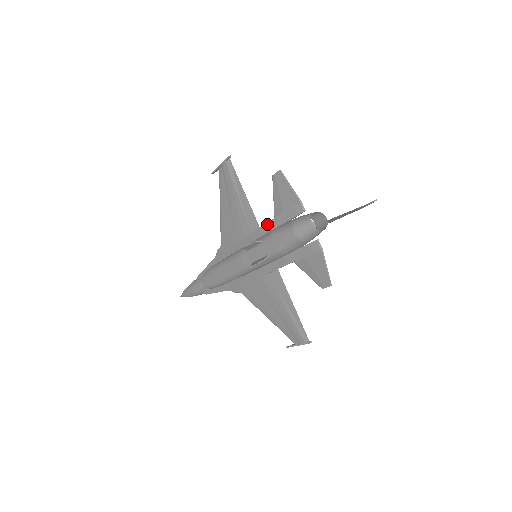
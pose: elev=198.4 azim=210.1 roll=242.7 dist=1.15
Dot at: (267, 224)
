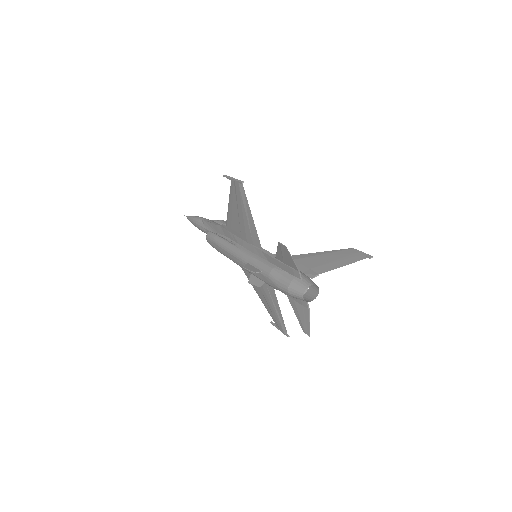
Dot at: (268, 256)
